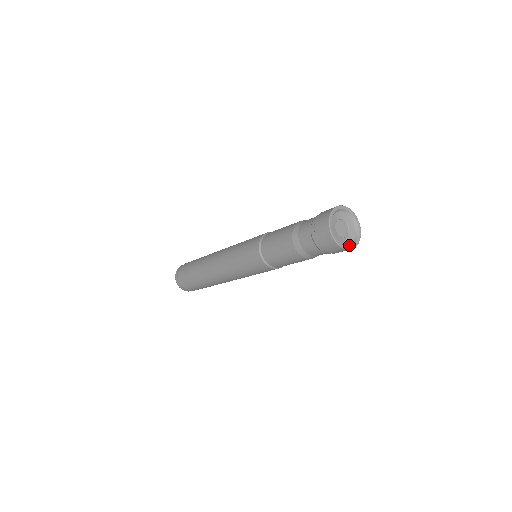
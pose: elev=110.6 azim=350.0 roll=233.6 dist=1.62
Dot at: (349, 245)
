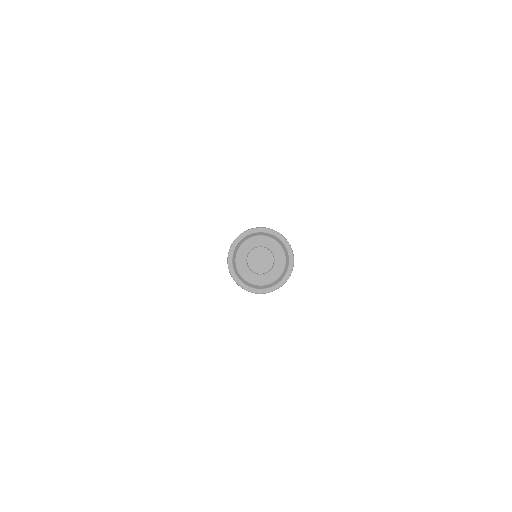
Dot at: (244, 281)
